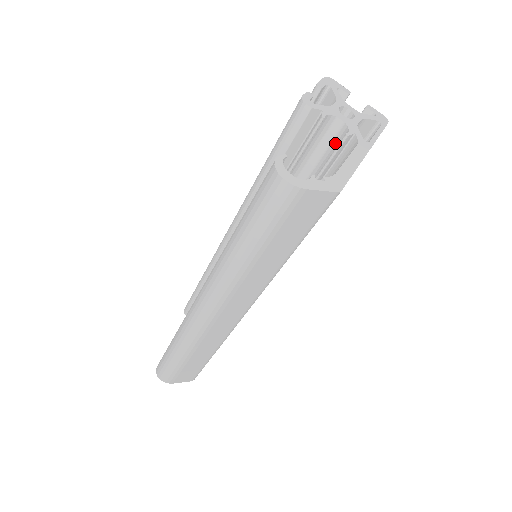
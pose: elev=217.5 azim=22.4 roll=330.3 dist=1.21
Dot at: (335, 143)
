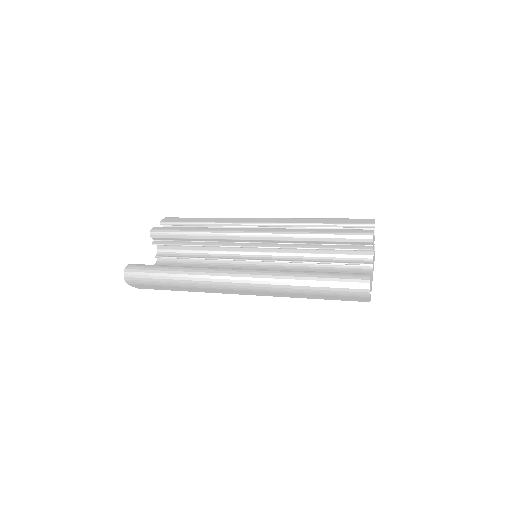
Dot at: (361, 258)
